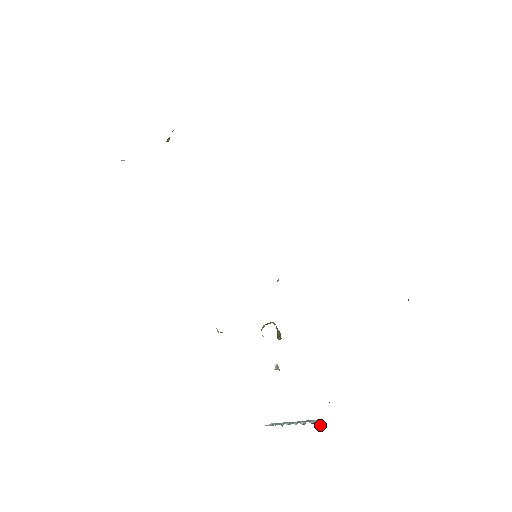
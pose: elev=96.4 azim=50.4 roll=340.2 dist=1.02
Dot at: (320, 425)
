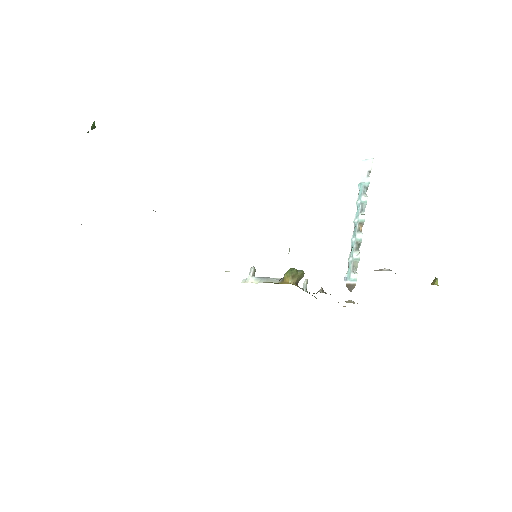
Dot at: (351, 290)
